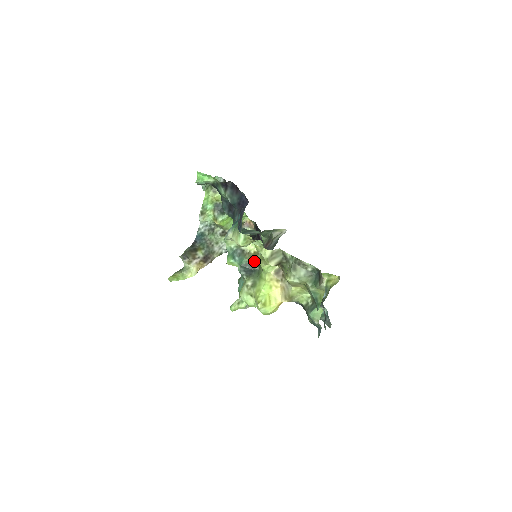
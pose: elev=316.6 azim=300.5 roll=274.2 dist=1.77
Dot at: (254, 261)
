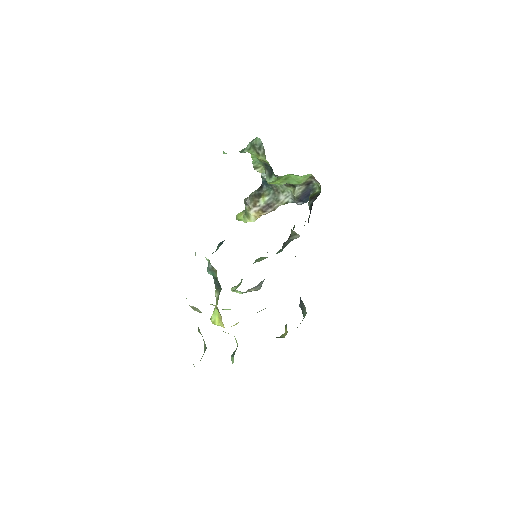
Dot at: occluded
